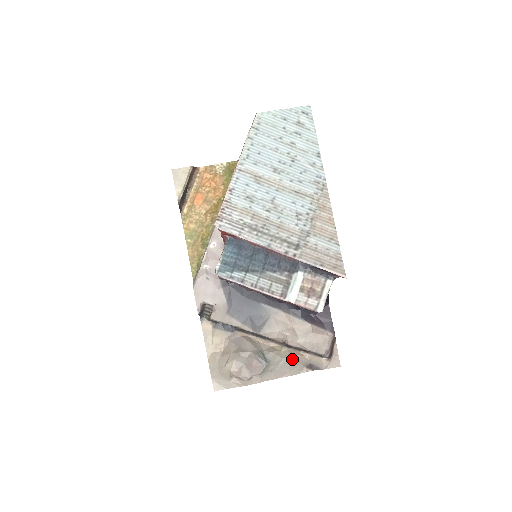
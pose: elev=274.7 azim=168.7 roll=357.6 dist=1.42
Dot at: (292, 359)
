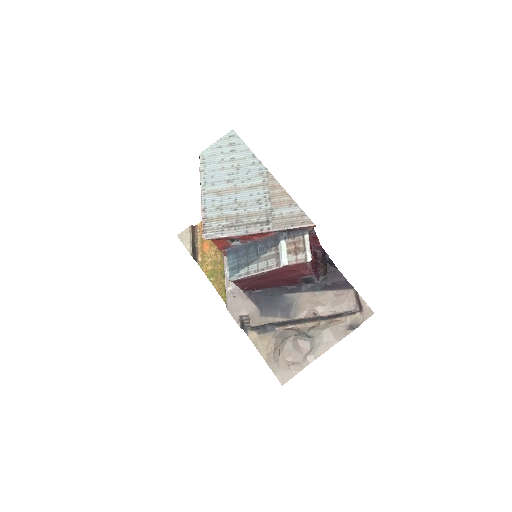
Dot at: (331, 327)
